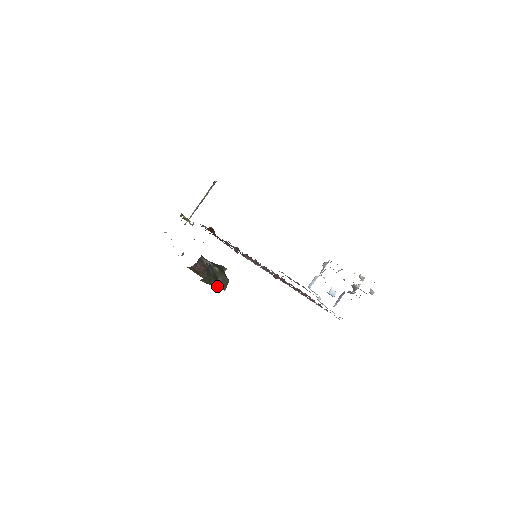
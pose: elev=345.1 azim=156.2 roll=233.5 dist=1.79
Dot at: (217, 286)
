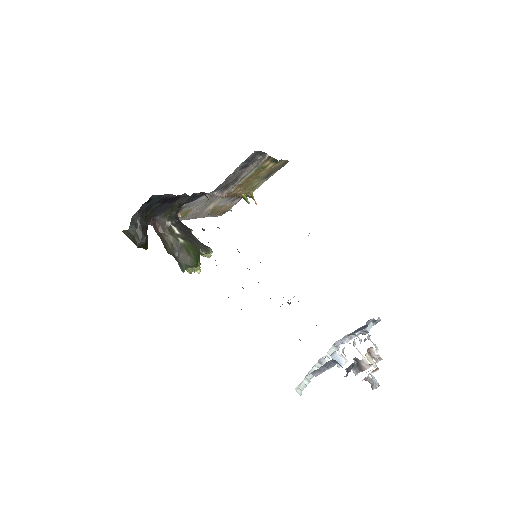
Dot at: (179, 264)
